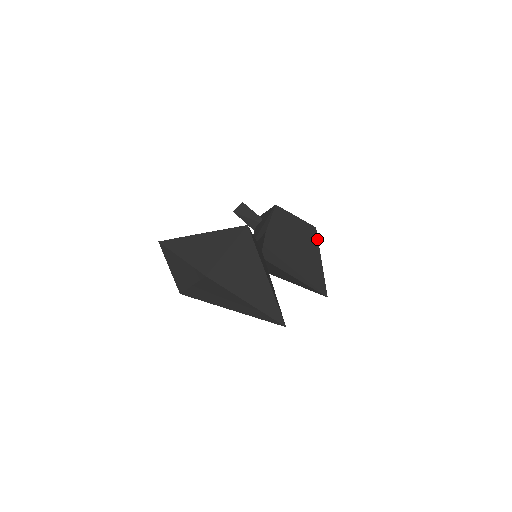
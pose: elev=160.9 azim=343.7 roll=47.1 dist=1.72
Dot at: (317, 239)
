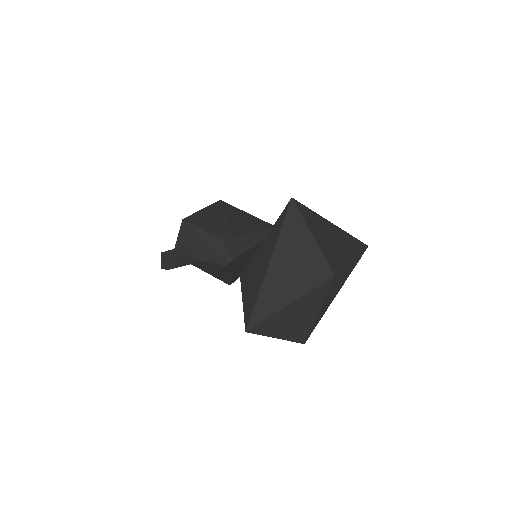
Dot at: (232, 206)
